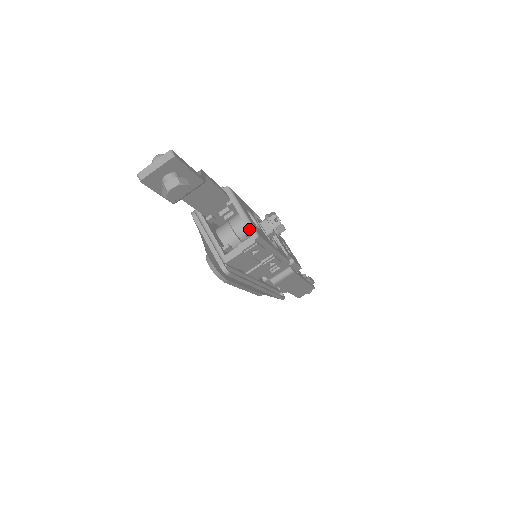
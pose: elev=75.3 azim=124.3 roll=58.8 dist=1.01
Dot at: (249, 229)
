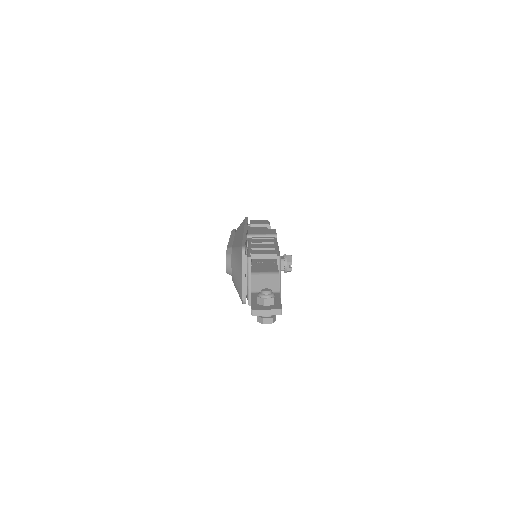
Dot at: occluded
